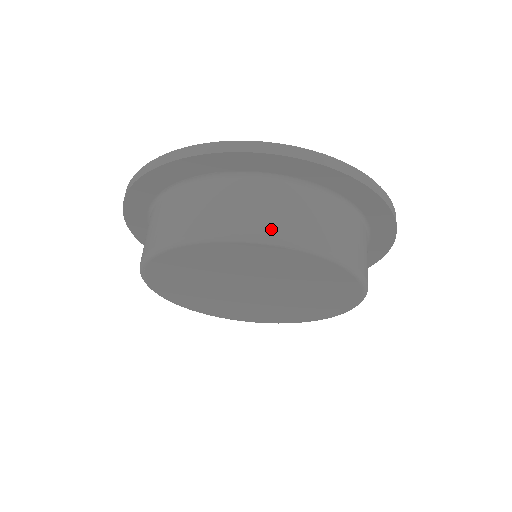
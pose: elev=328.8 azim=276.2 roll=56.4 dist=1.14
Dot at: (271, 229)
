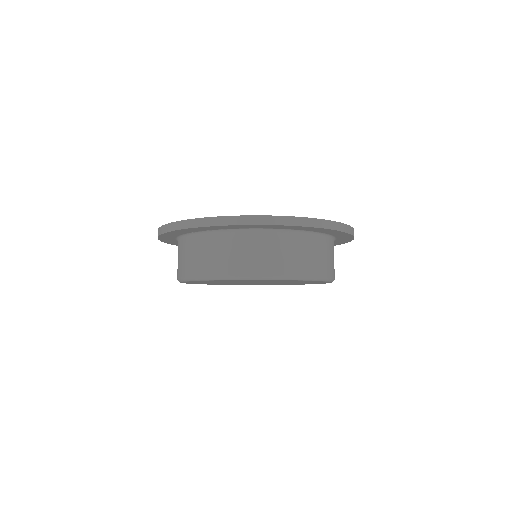
Dot at: (273, 270)
